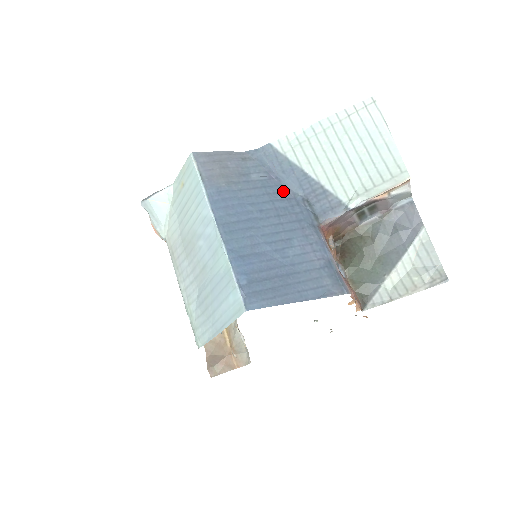
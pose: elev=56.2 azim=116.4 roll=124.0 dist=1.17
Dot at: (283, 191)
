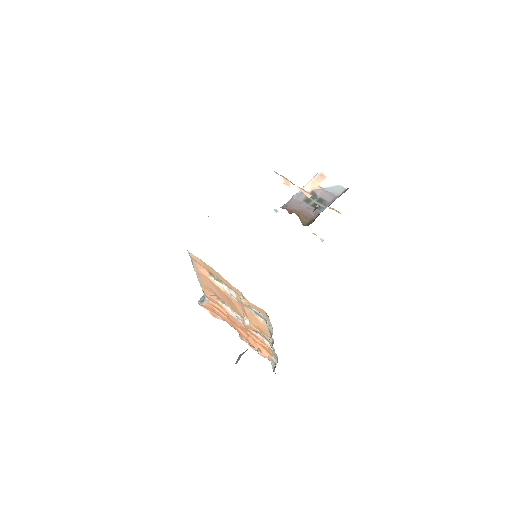
Dot at: occluded
